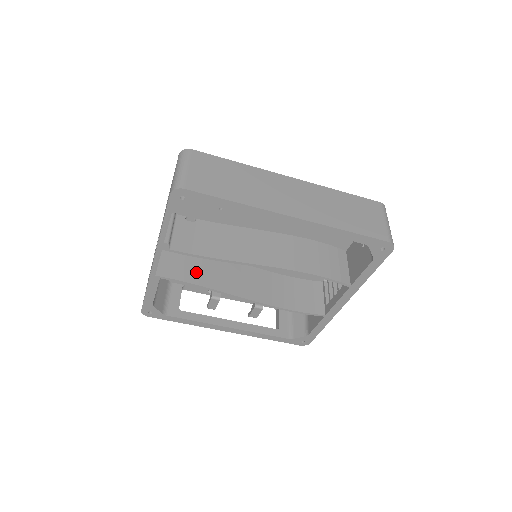
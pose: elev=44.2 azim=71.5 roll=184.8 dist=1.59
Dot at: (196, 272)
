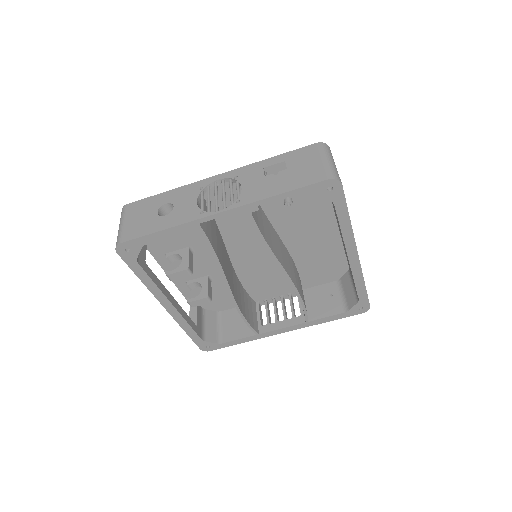
Dot at: (215, 241)
